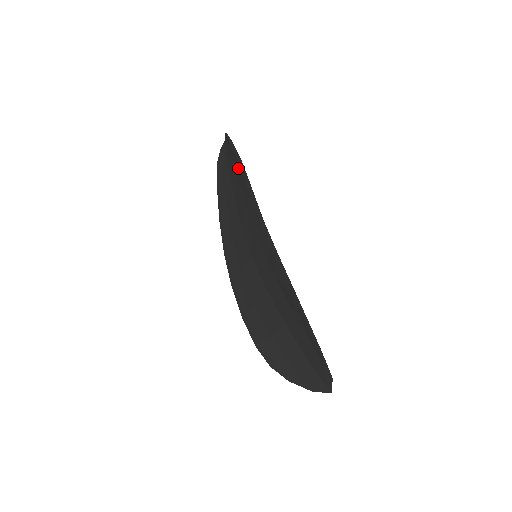
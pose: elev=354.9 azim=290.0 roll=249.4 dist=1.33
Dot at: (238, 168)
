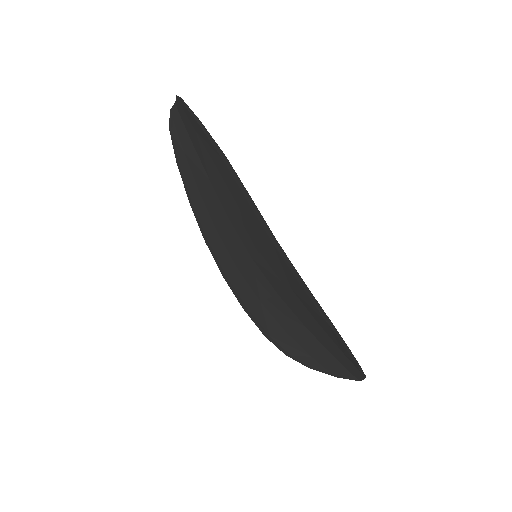
Dot at: (217, 159)
